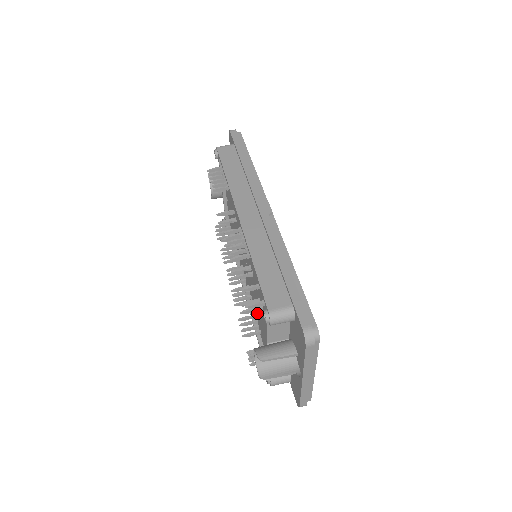
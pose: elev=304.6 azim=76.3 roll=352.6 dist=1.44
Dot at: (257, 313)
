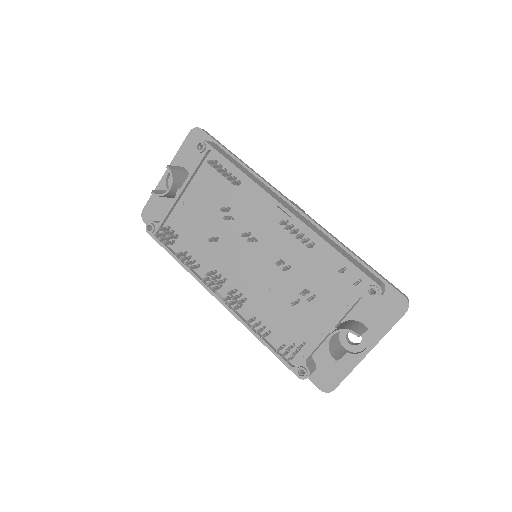
Dot at: (270, 312)
